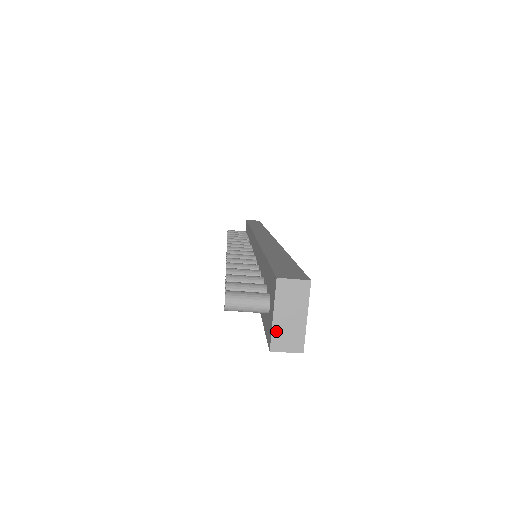
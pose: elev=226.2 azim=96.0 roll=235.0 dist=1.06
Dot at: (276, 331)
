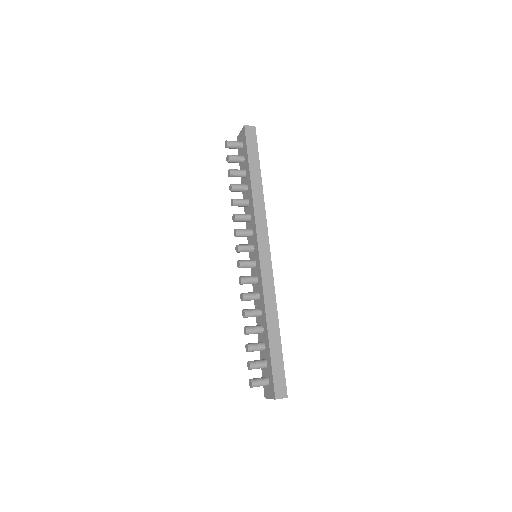
Dot at: (269, 398)
